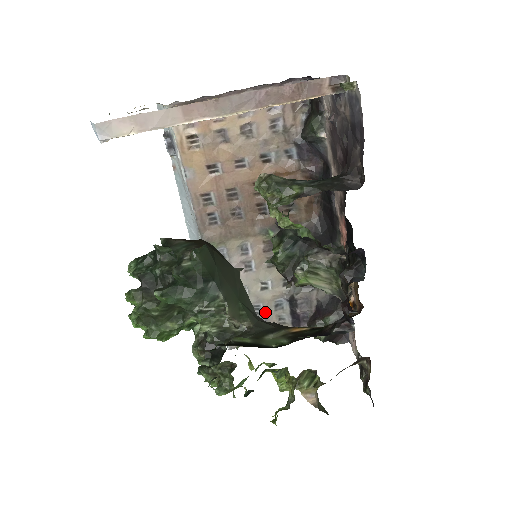
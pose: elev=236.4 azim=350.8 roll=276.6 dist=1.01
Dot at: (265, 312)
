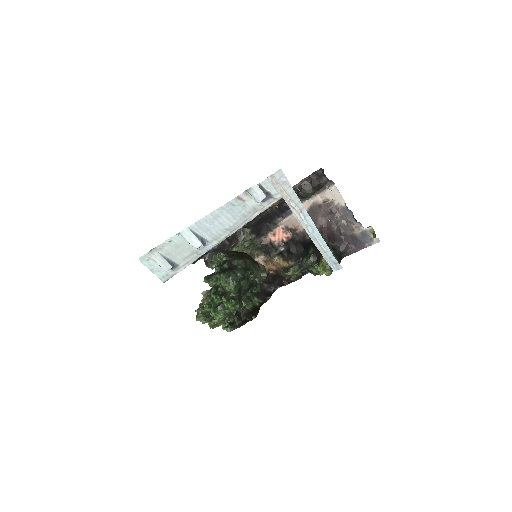
Dot at: occluded
